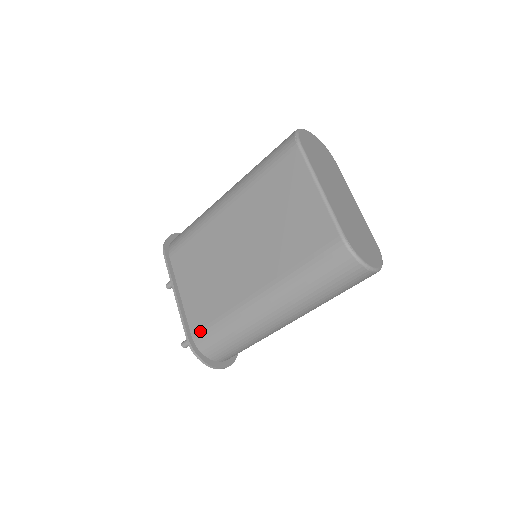
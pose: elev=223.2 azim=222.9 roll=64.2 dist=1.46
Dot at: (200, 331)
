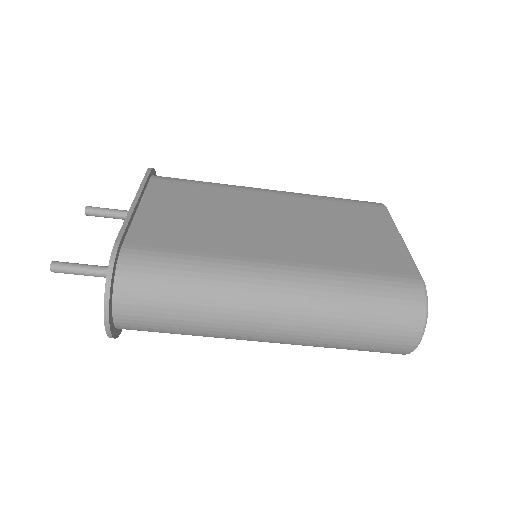
Dot at: (145, 247)
